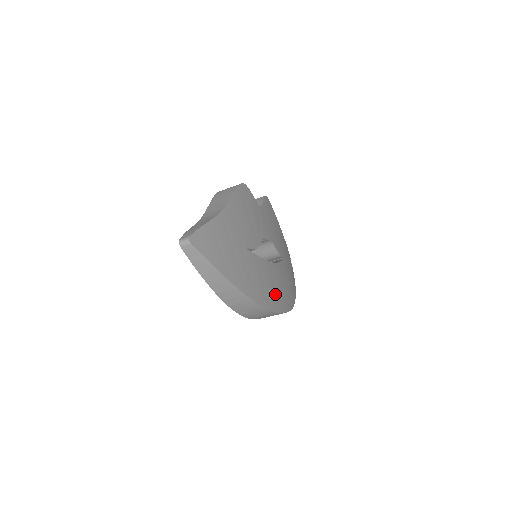
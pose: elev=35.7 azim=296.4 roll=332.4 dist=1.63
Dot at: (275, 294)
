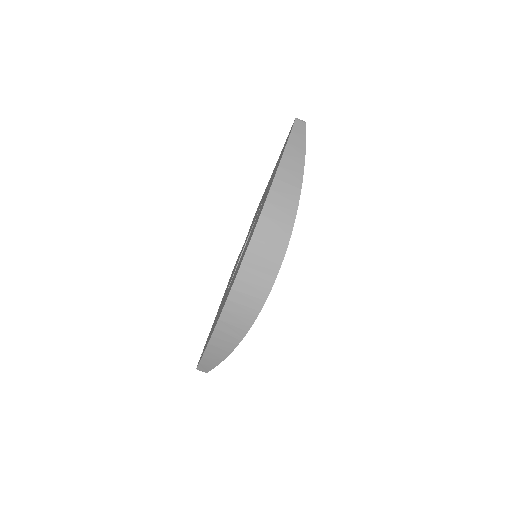
Dot at: occluded
